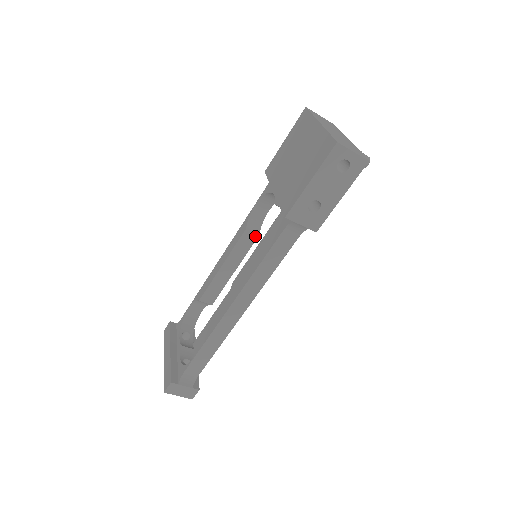
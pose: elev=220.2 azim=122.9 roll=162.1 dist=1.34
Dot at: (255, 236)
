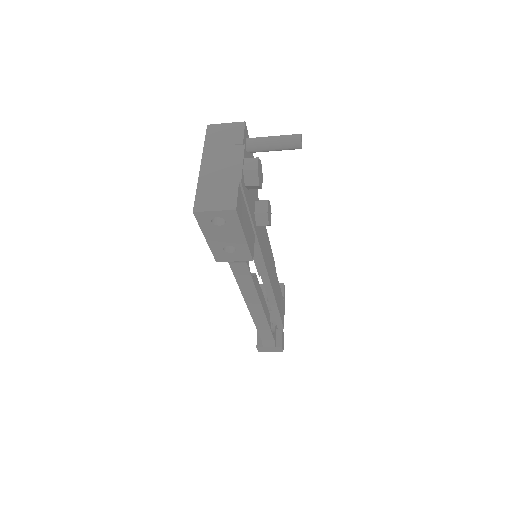
Dot at: occluded
